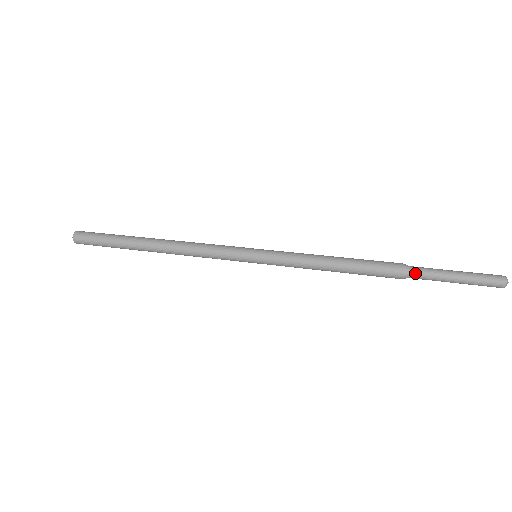
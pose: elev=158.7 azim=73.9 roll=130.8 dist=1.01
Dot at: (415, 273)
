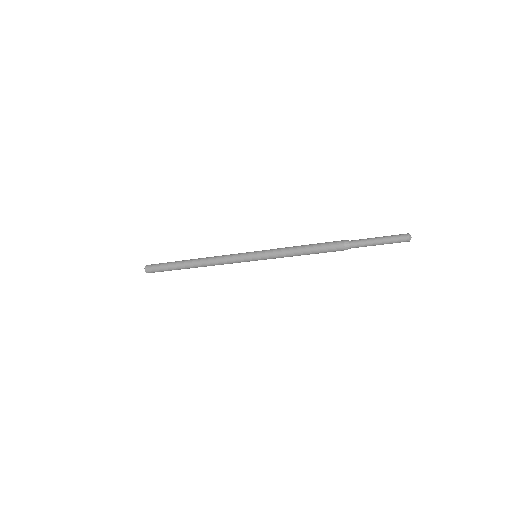
Dot at: (353, 240)
